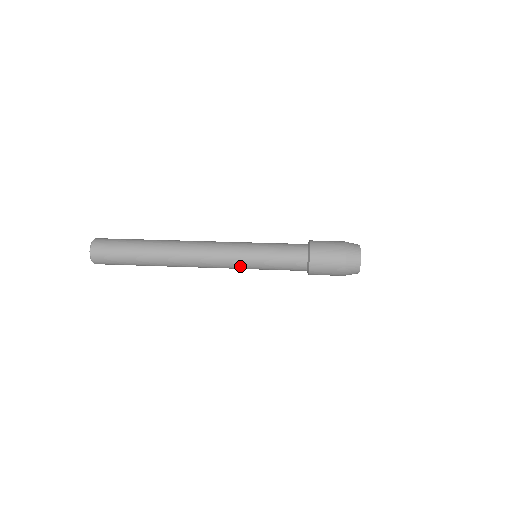
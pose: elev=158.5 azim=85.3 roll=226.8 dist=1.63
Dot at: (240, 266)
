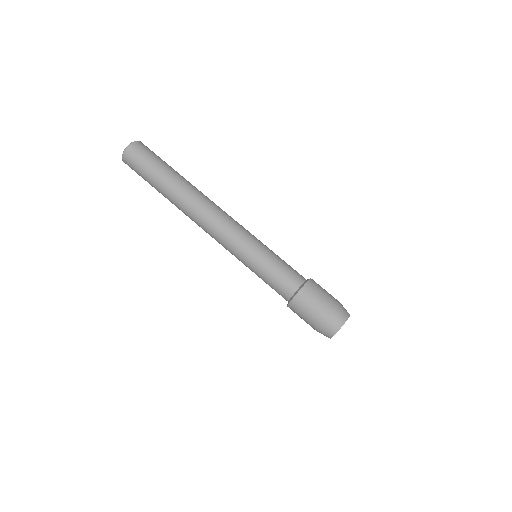
Dot at: occluded
